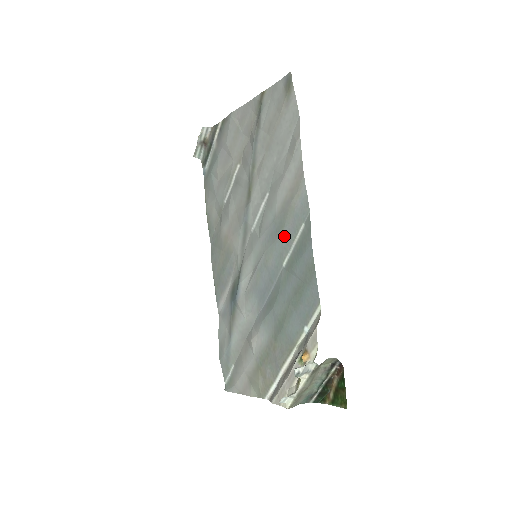
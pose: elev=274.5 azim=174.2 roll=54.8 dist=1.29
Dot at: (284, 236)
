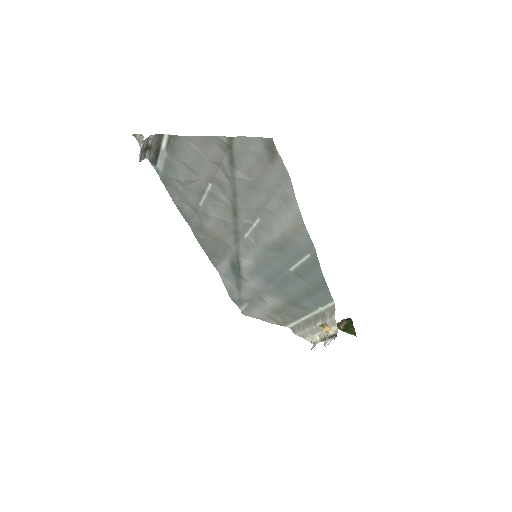
Dot at: (288, 255)
